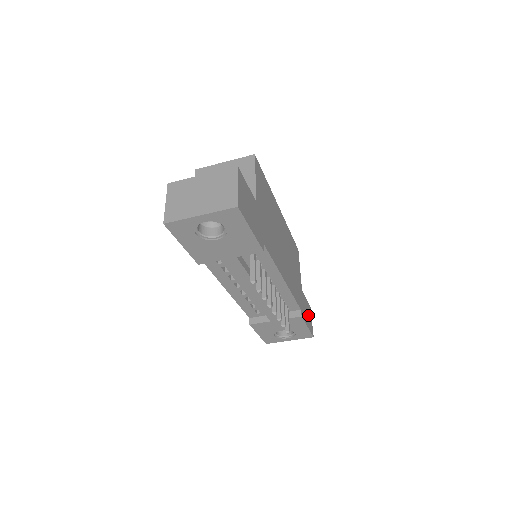
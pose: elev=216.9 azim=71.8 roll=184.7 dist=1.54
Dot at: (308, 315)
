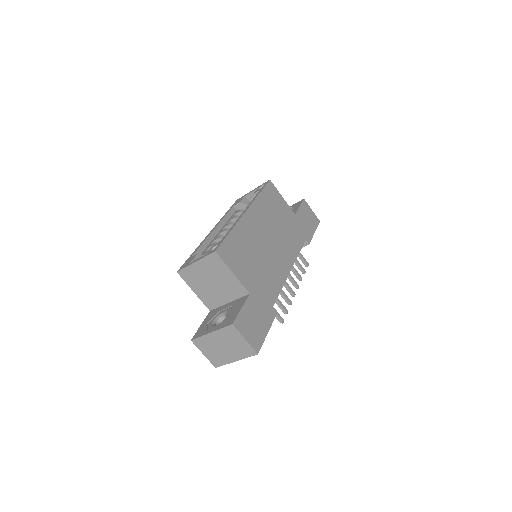
Dot at: (308, 217)
